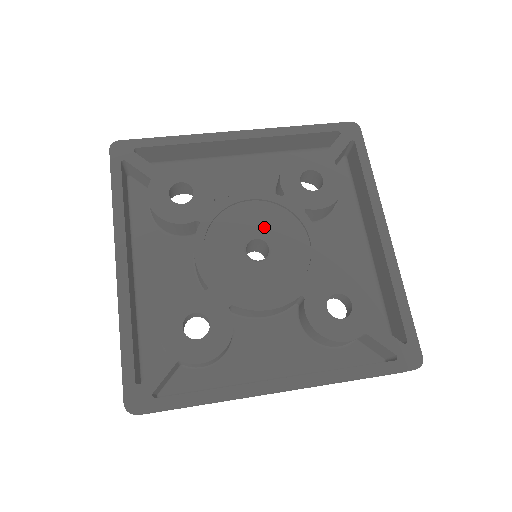
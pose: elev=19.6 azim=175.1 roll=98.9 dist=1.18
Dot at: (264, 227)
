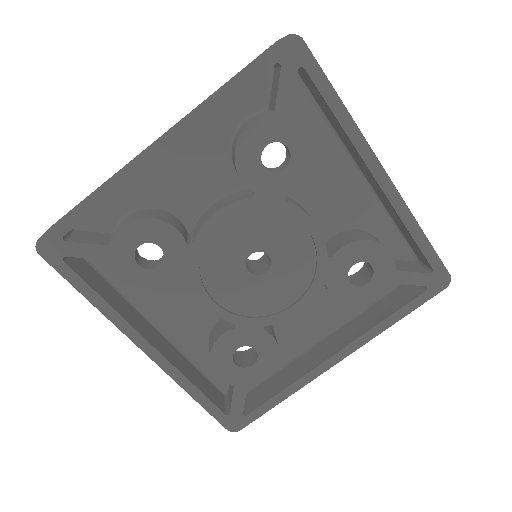
Dot at: (253, 240)
